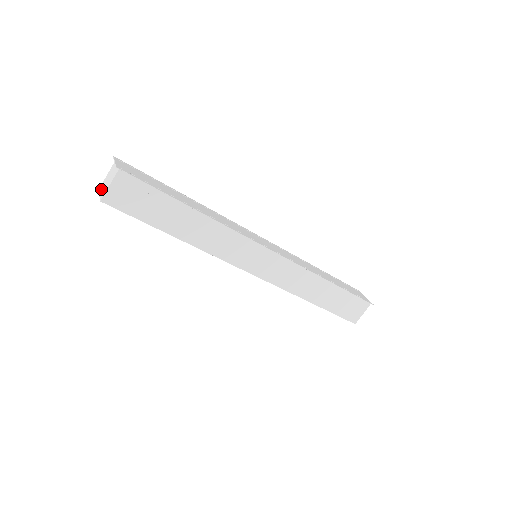
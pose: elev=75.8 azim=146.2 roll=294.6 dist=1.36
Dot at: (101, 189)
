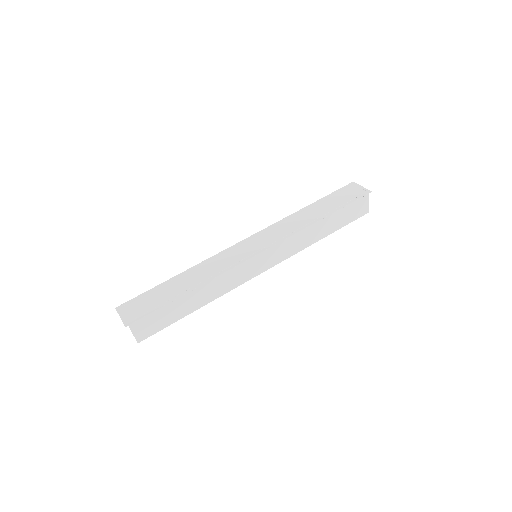
Dot at: occluded
